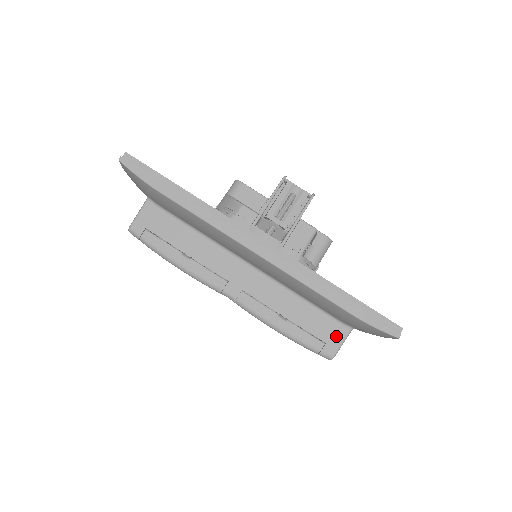
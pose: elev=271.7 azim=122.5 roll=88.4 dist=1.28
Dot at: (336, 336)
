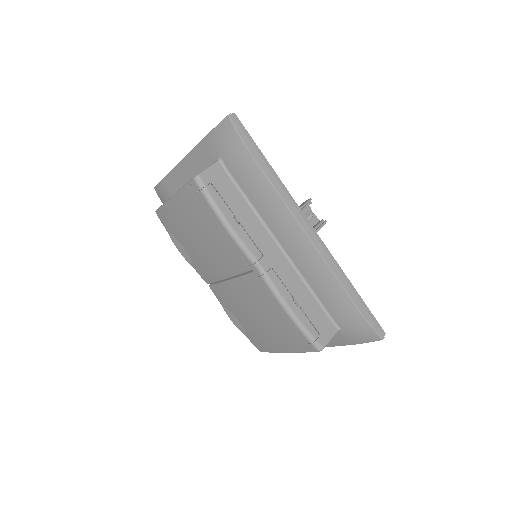
Dot at: (328, 332)
